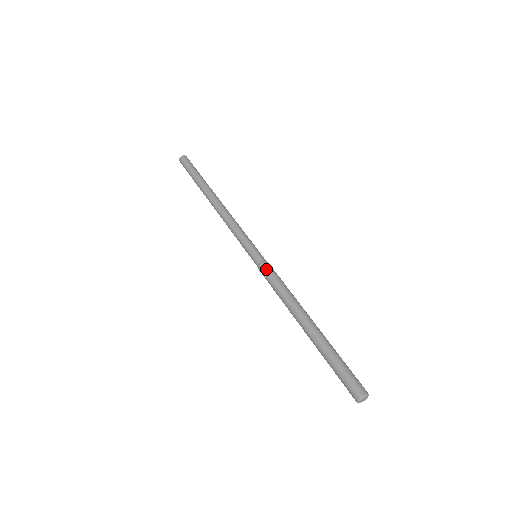
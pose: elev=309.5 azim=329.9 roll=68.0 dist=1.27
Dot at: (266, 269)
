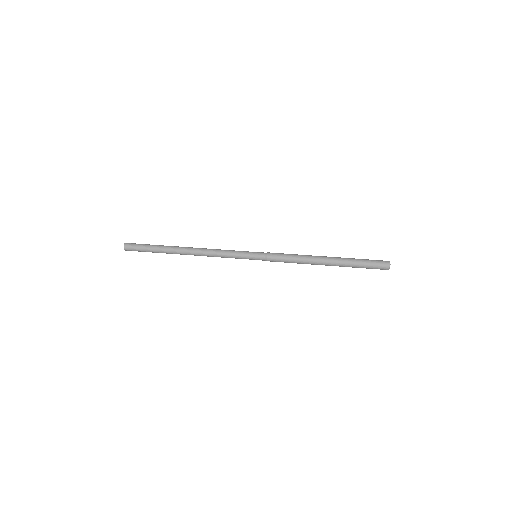
Dot at: (273, 259)
